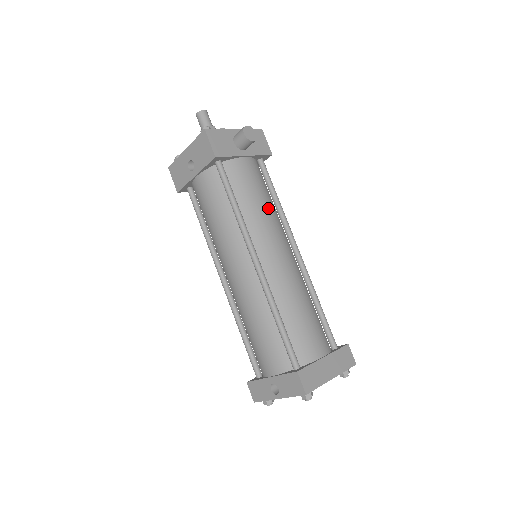
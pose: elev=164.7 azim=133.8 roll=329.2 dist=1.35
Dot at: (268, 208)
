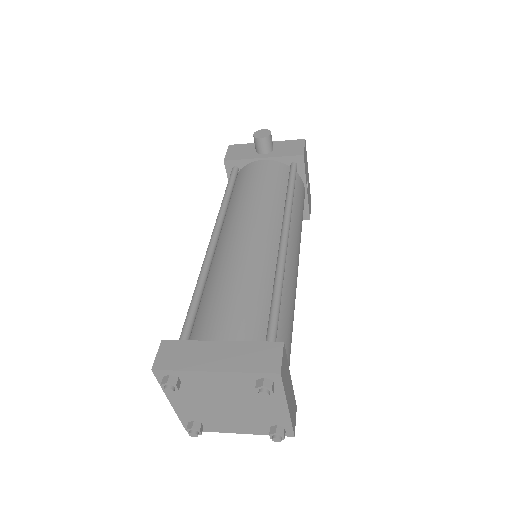
Dot at: (261, 195)
